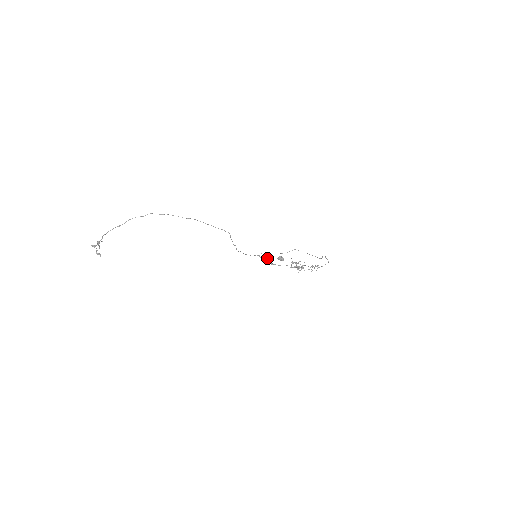
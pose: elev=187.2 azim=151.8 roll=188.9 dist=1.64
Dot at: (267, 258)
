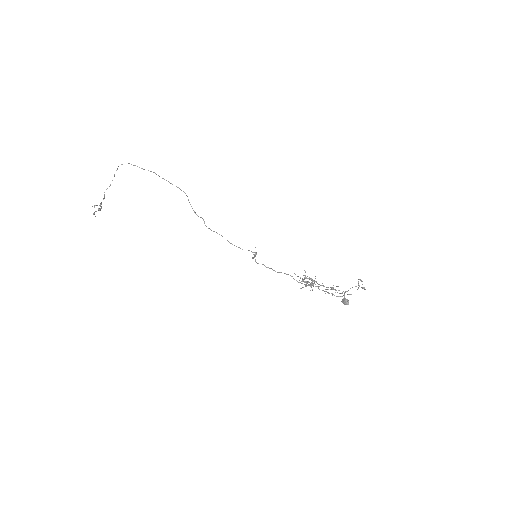
Dot at: (255, 253)
